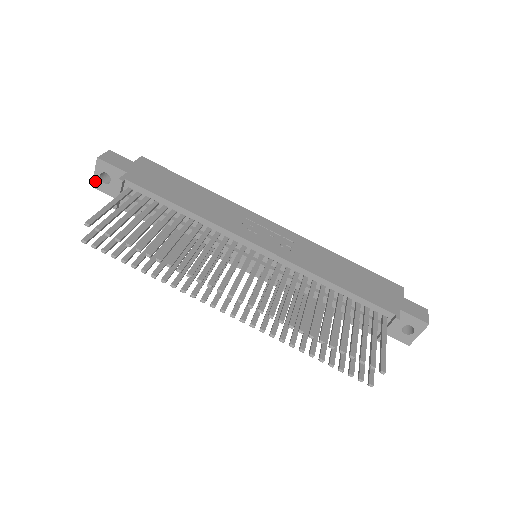
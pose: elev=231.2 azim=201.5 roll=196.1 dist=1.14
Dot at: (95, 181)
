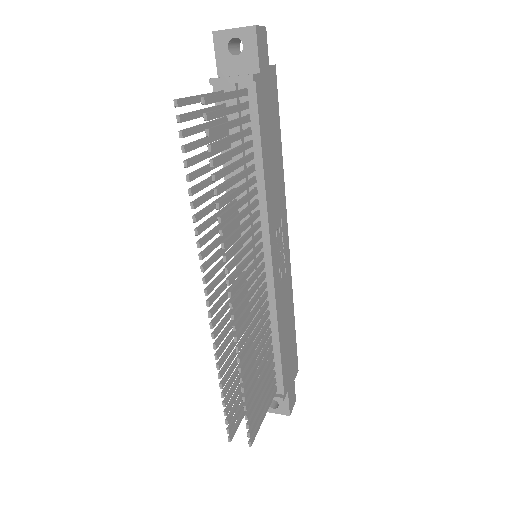
Dot at: (223, 33)
